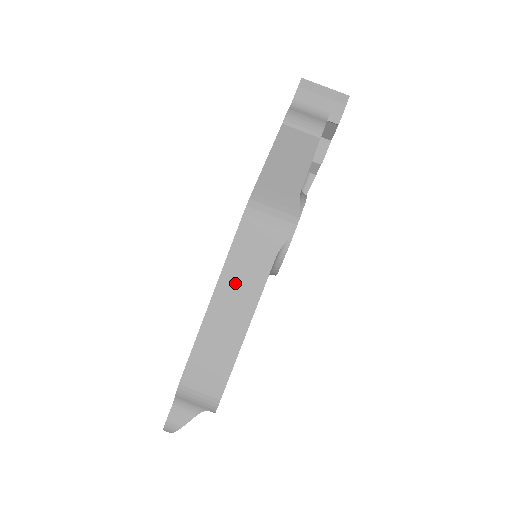
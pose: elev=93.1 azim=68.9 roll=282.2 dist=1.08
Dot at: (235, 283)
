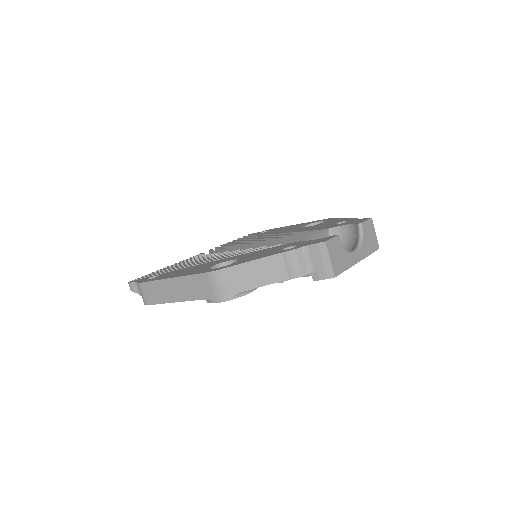
Dot at: (183, 286)
